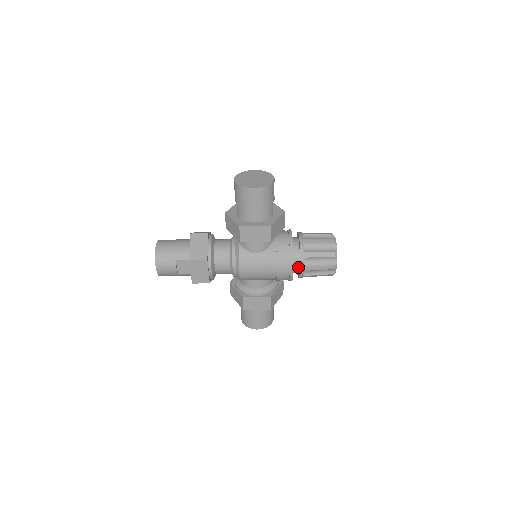
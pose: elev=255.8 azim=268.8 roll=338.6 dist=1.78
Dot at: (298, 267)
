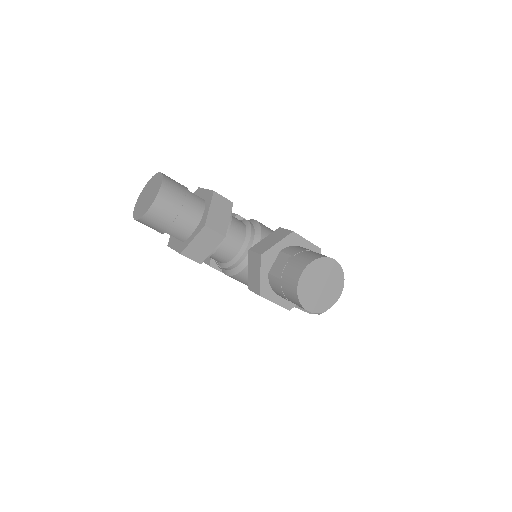
Dot at: occluded
